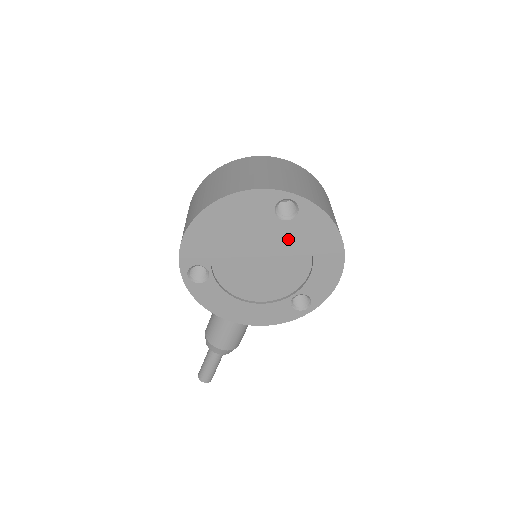
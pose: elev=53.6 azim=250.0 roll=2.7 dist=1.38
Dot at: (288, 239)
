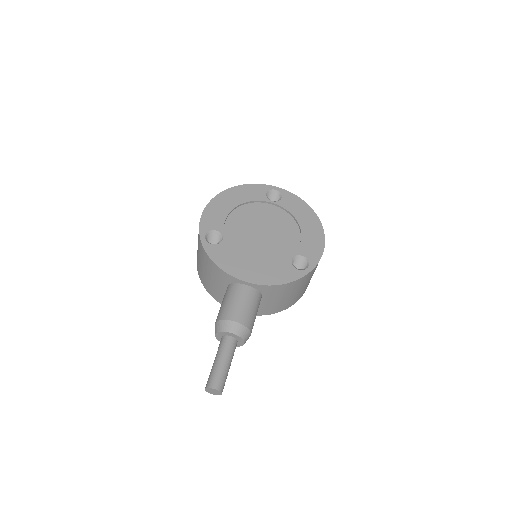
Dot at: (279, 216)
